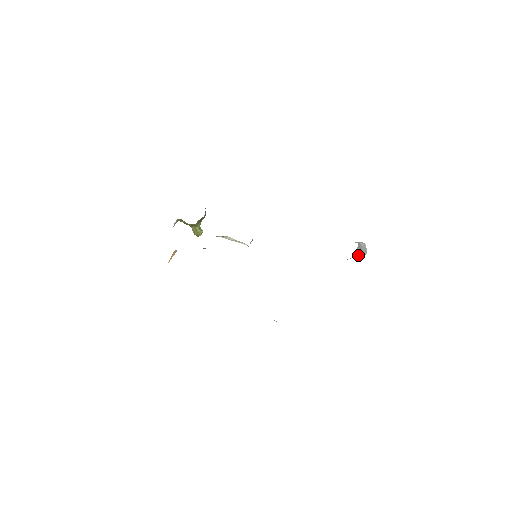
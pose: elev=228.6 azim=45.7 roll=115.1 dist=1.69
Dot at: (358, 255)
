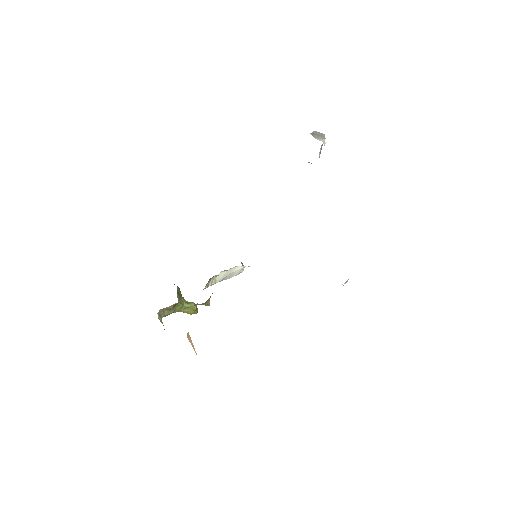
Dot at: (320, 140)
